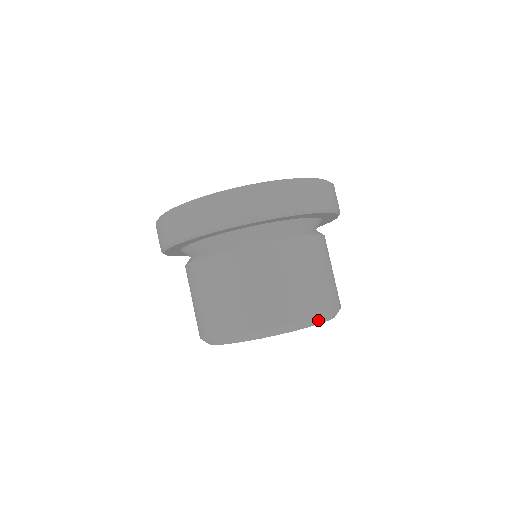
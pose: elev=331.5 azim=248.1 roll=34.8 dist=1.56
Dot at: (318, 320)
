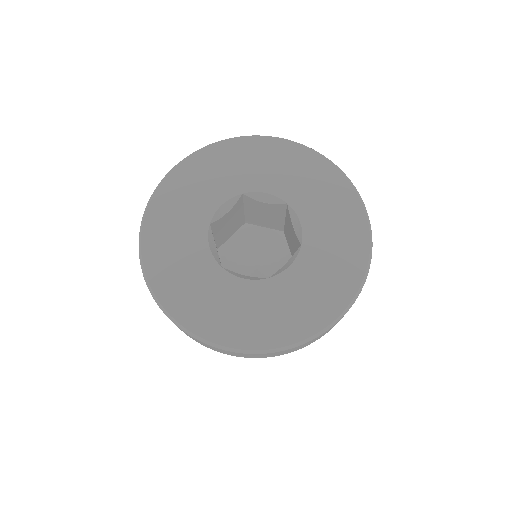
Dot at: occluded
